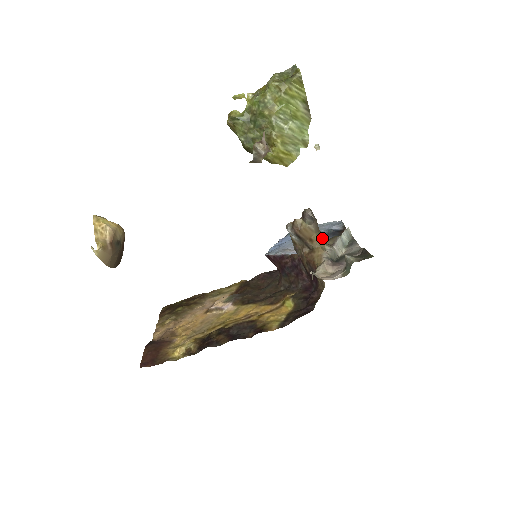
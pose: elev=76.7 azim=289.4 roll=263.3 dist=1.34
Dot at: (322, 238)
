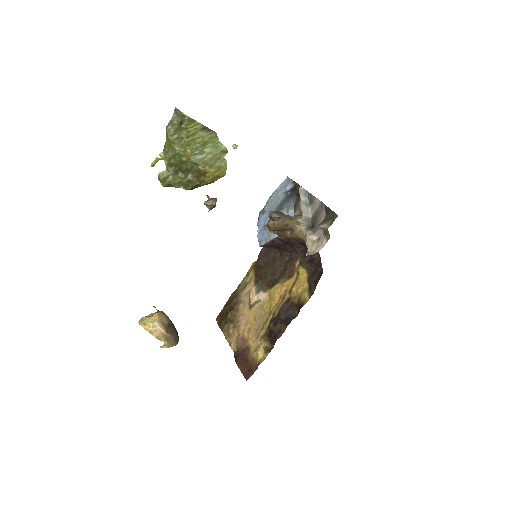
Dot at: (292, 217)
